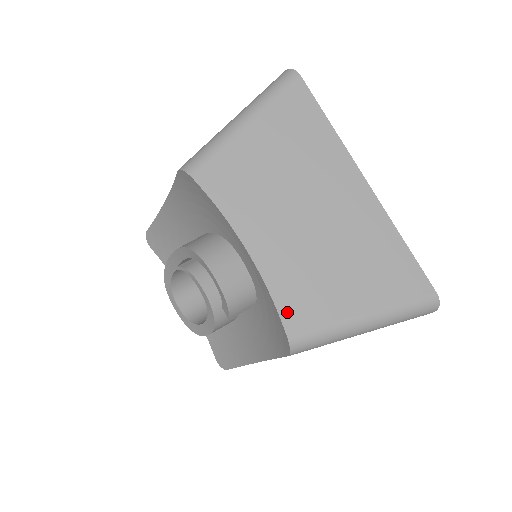
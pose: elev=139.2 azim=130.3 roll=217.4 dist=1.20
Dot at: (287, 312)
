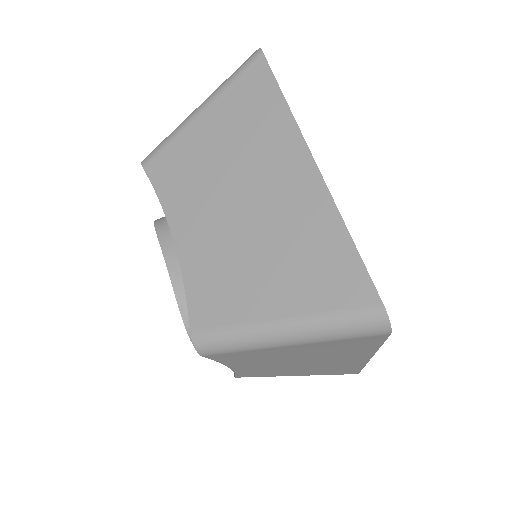
Dot at: (242, 375)
